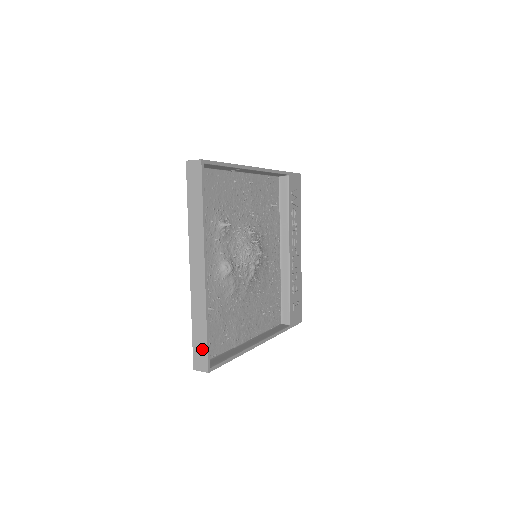
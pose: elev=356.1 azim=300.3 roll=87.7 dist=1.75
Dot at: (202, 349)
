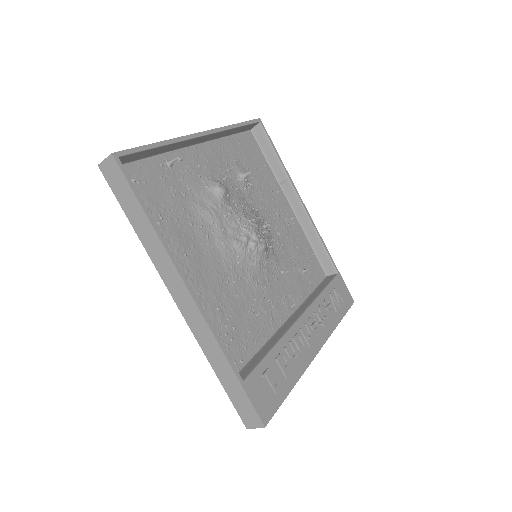
Dot at: occluded
